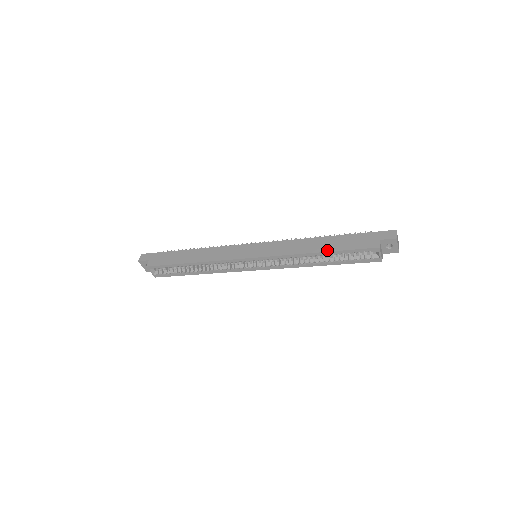
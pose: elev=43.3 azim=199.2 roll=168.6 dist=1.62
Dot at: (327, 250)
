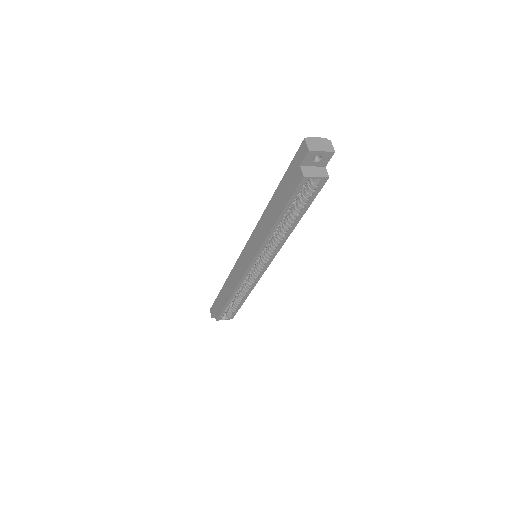
Dot at: (277, 216)
